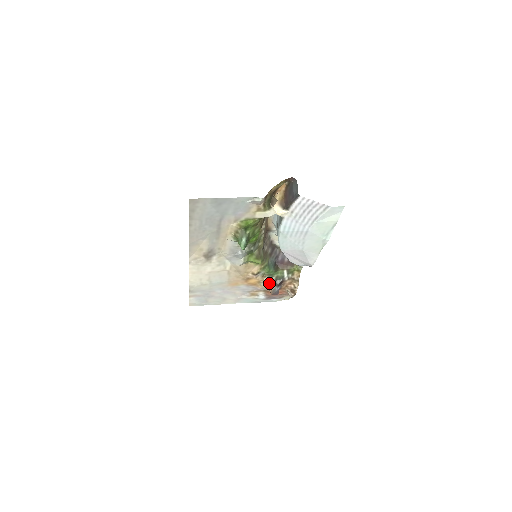
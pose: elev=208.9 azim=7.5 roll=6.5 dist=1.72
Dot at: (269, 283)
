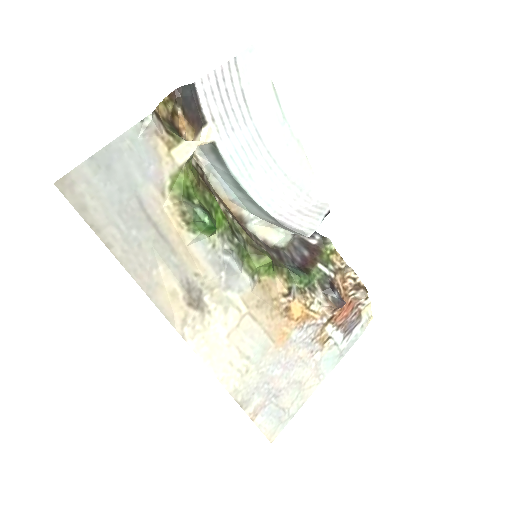
Dot at: (319, 299)
